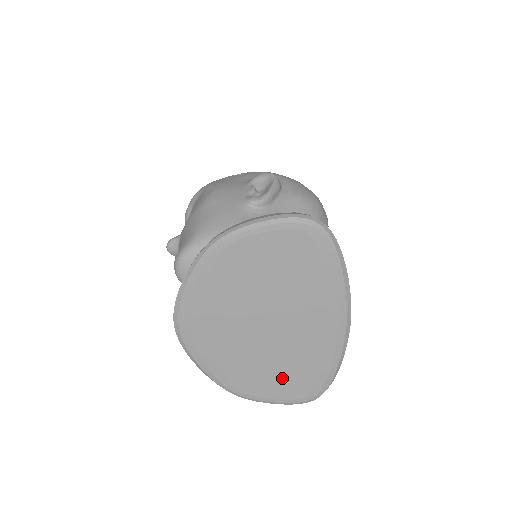
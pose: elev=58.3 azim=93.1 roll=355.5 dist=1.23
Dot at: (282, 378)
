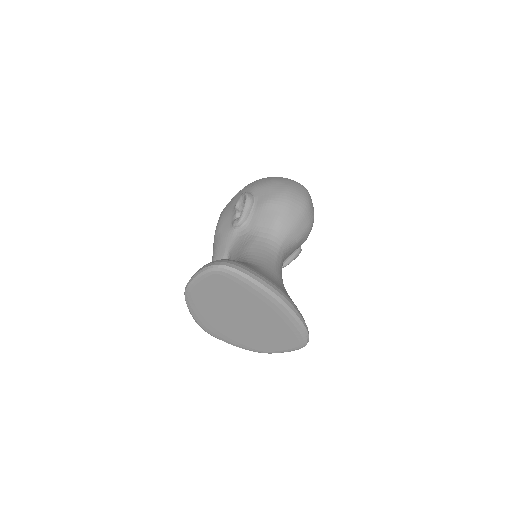
Dot at: (276, 340)
